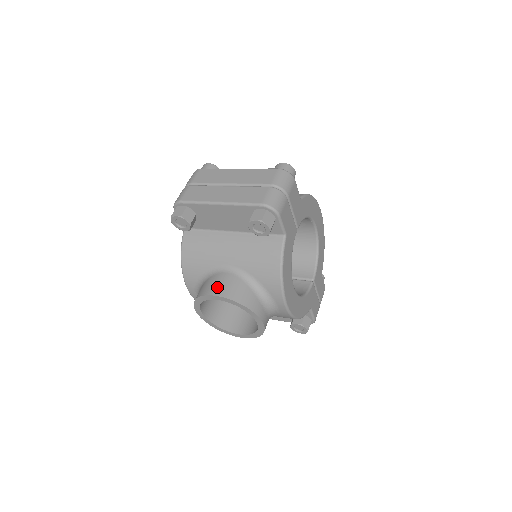
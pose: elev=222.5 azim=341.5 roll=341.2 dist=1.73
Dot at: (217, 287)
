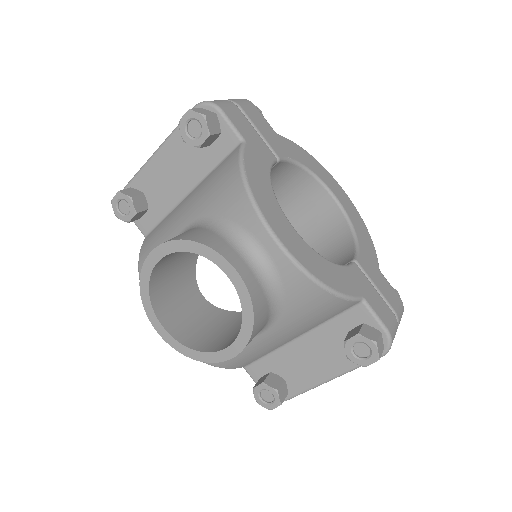
Dot at: occluded
